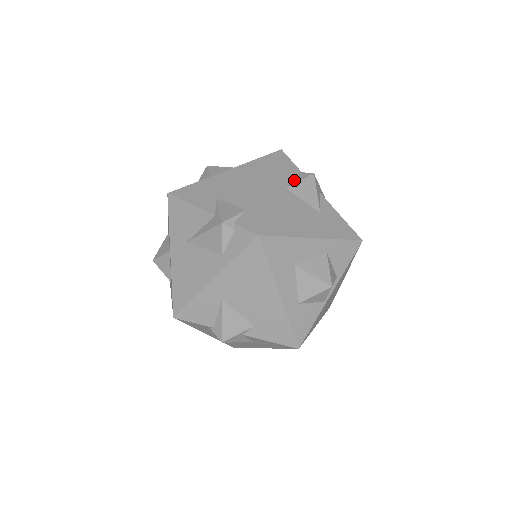
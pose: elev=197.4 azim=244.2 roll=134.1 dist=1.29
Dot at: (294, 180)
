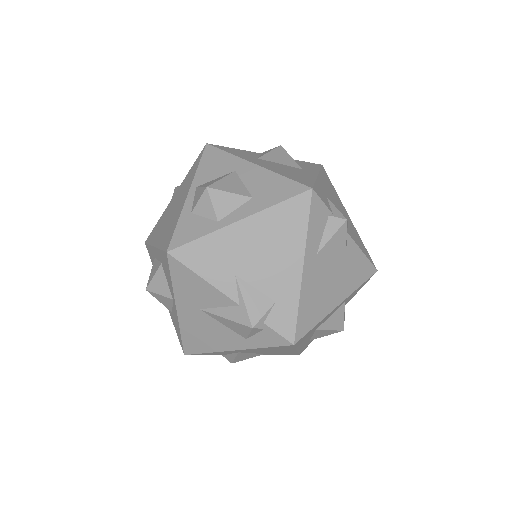
Dot at: (325, 236)
